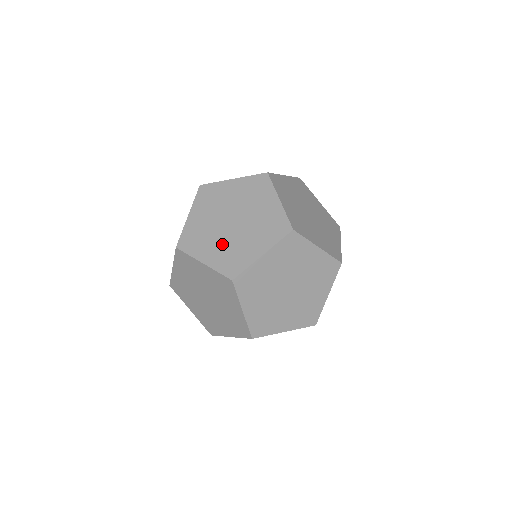
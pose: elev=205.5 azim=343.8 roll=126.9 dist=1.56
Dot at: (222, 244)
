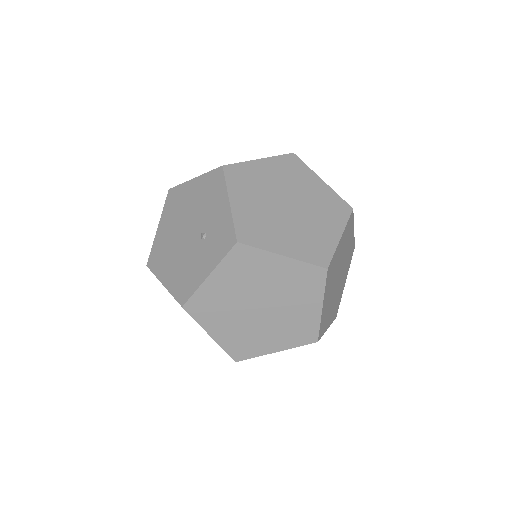
Dot at: (239, 326)
